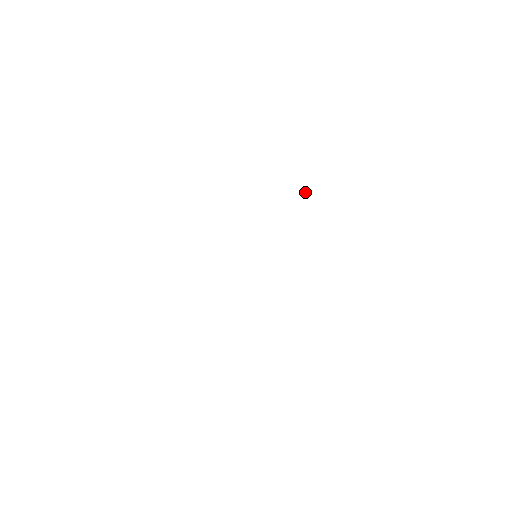
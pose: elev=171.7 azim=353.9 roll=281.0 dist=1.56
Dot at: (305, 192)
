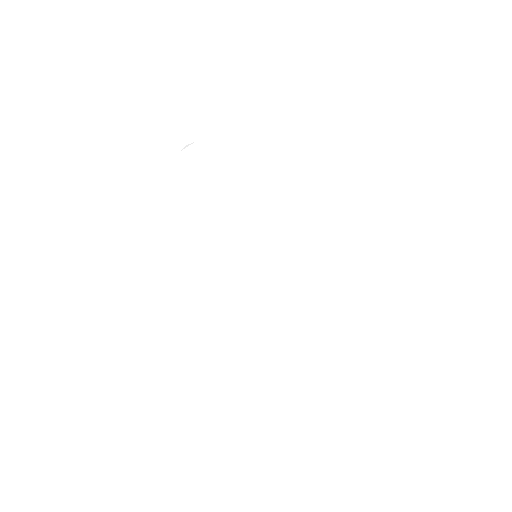
Dot at: occluded
